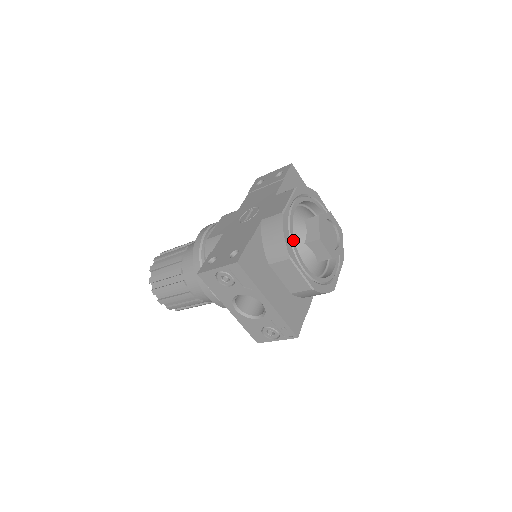
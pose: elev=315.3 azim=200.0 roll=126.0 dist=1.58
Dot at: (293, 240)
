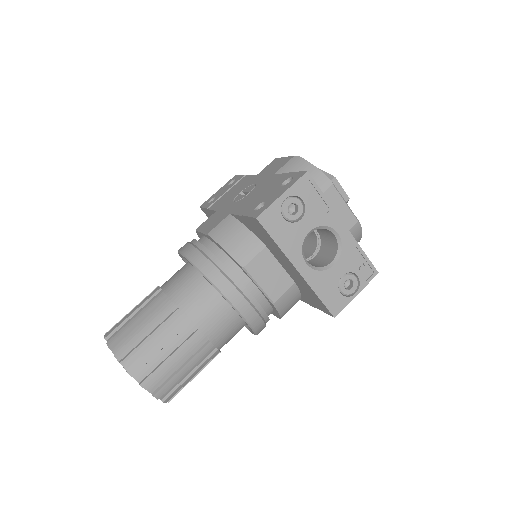
Dot at: occluded
